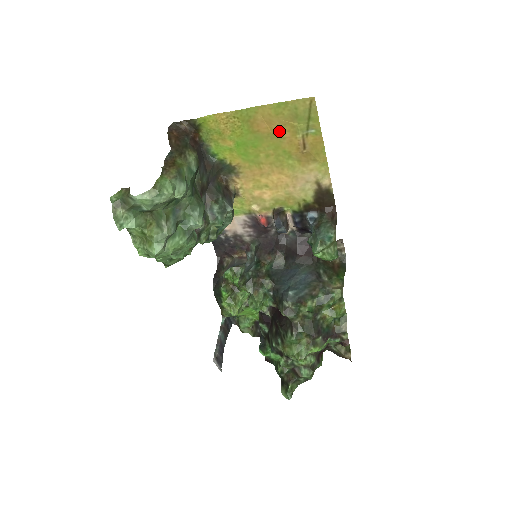
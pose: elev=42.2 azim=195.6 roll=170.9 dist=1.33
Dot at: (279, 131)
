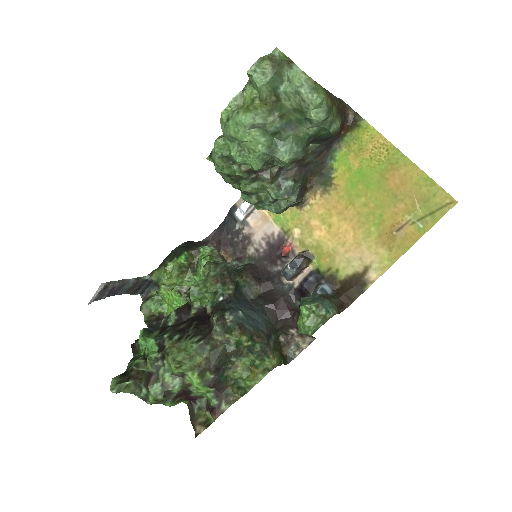
Dot at: (400, 197)
